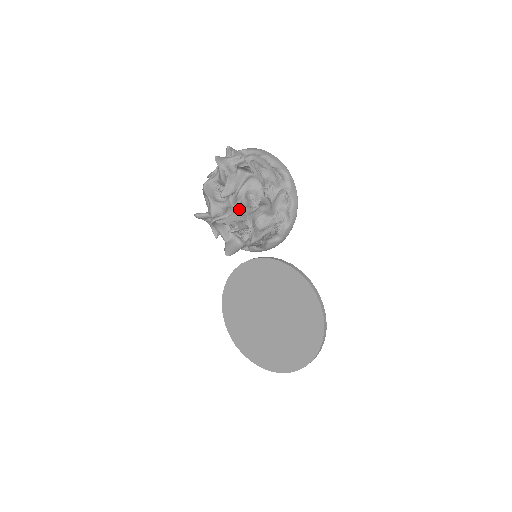
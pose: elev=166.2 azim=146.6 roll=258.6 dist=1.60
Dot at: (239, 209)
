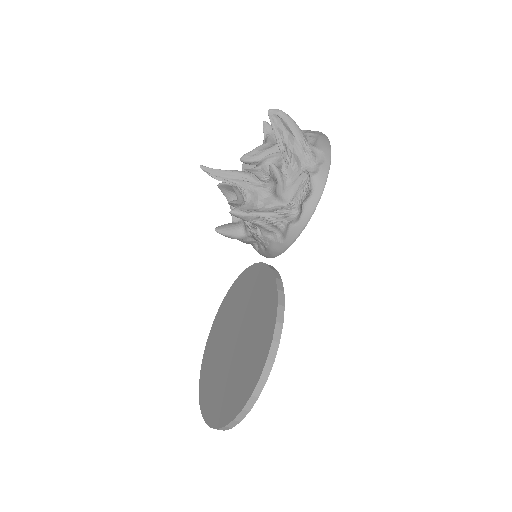
Dot at: (241, 171)
